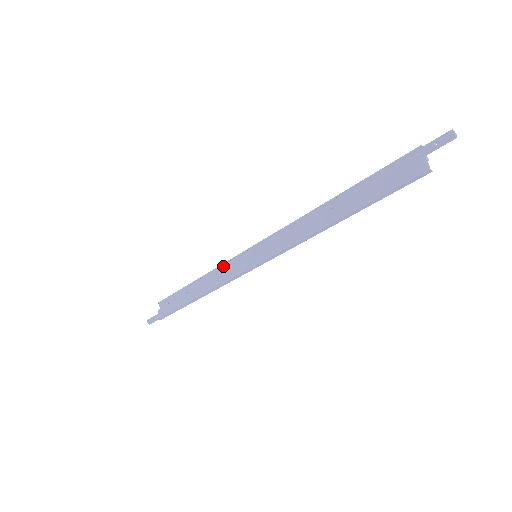
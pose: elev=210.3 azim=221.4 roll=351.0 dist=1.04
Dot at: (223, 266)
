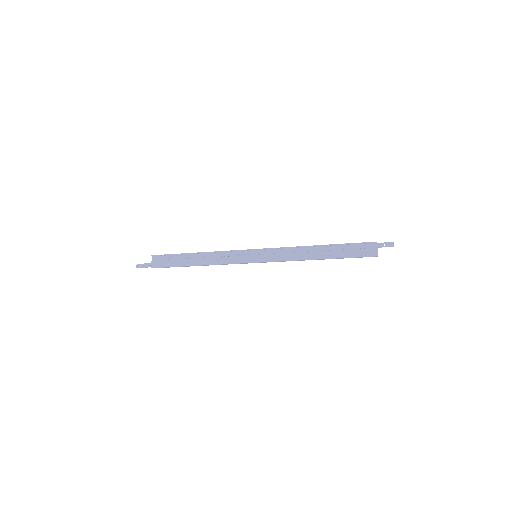
Dot at: (226, 253)
